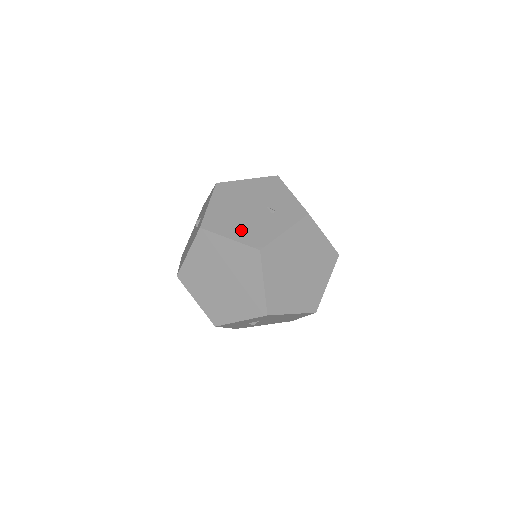
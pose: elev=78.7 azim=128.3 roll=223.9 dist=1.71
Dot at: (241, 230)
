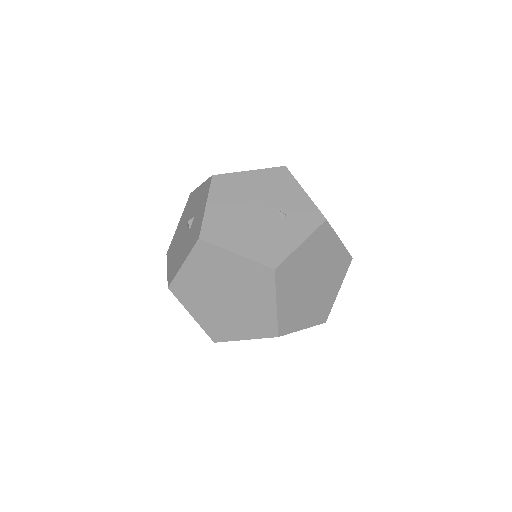
Dot at: (249, 242)
